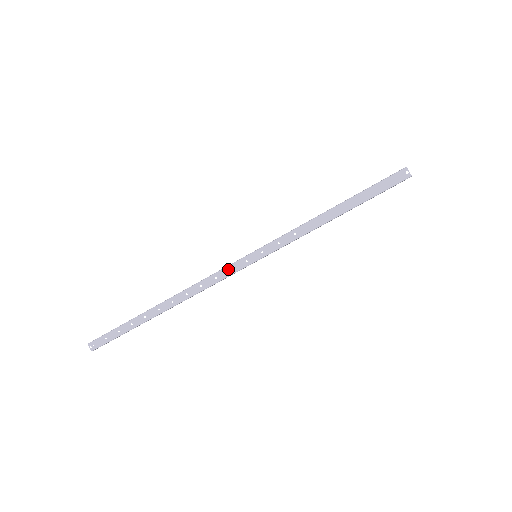
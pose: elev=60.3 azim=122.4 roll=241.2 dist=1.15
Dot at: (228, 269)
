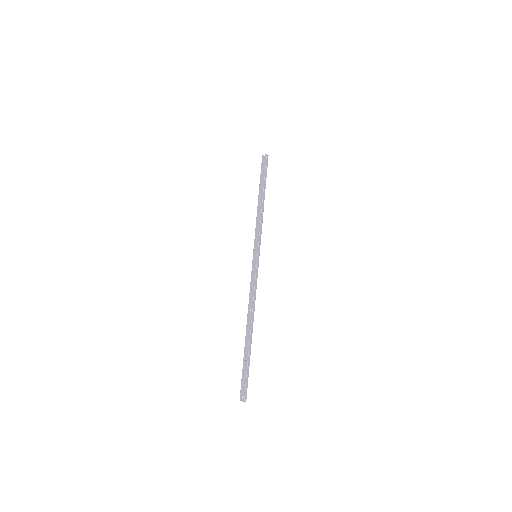
Dot at: (252, 276)
